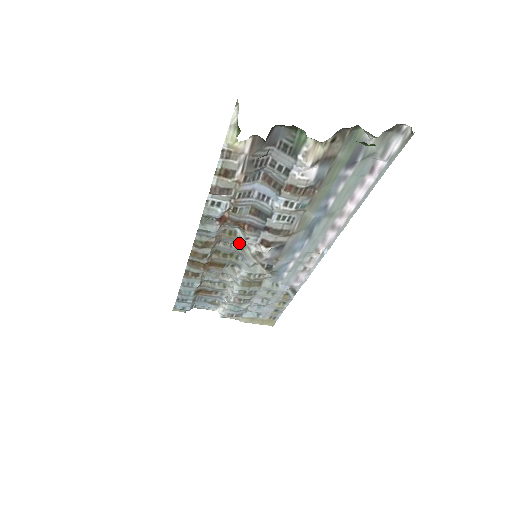
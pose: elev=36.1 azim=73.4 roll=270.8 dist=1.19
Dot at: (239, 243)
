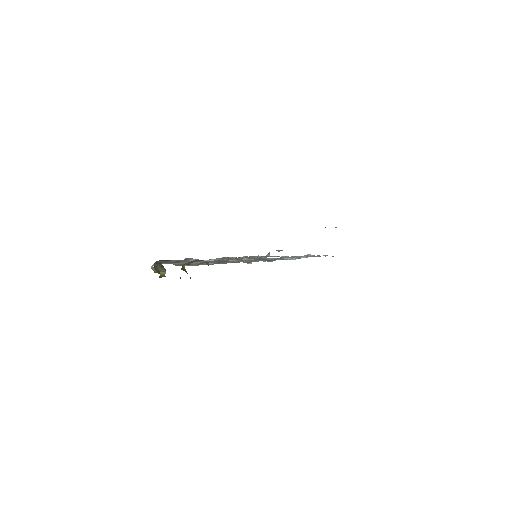
Dot at: occluded
